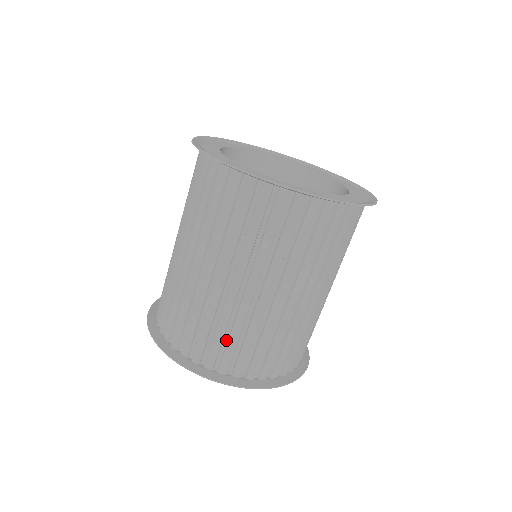
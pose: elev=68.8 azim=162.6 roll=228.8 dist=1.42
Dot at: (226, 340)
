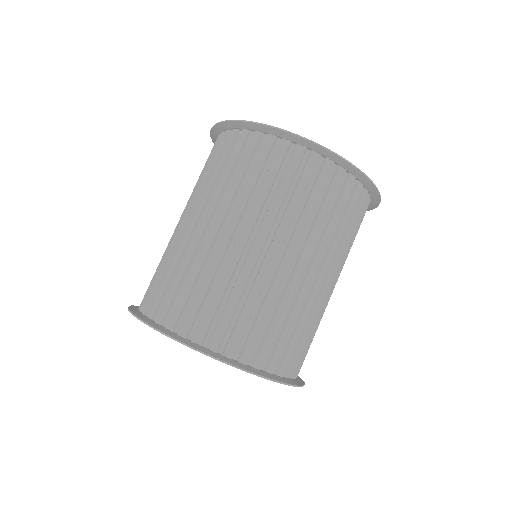
Dot at: (252, 321)
